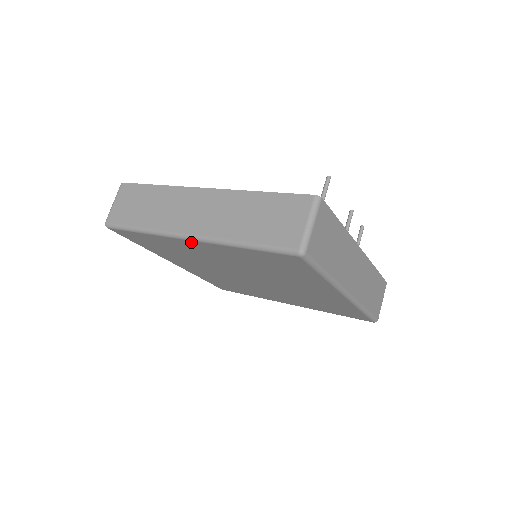
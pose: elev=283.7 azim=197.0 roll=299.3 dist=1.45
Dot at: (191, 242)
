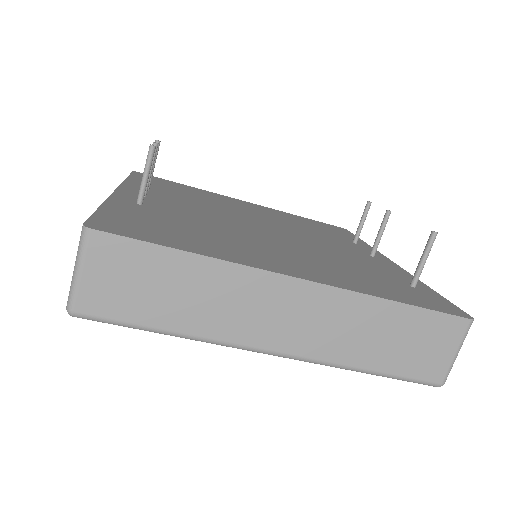
Dot at: occluded
